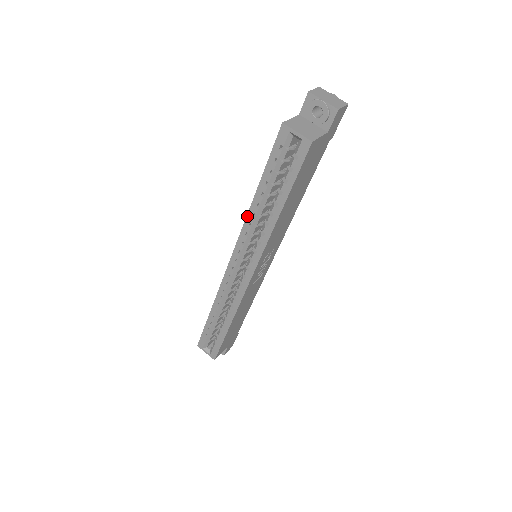
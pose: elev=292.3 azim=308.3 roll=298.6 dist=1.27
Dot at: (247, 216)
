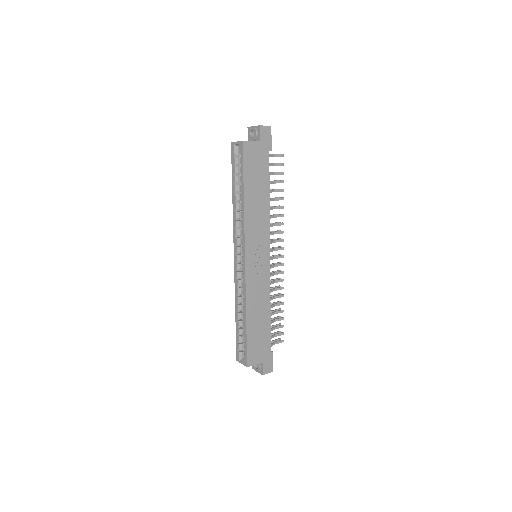
Dot at: (233, 214)
